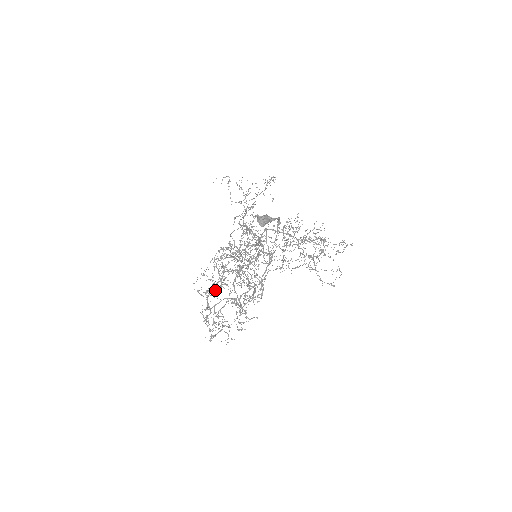
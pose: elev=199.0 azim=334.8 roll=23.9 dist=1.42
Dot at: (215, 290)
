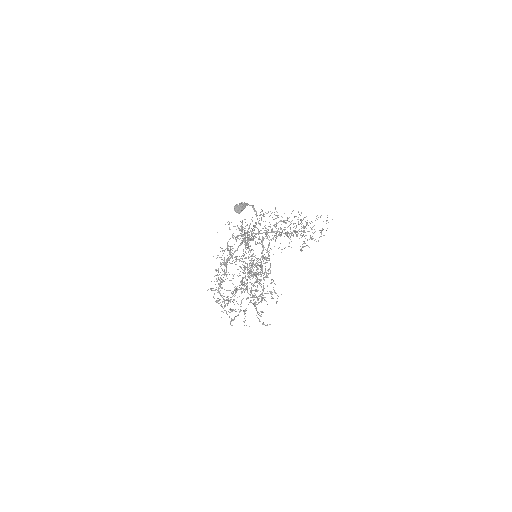
Dot at: (222, 281)
